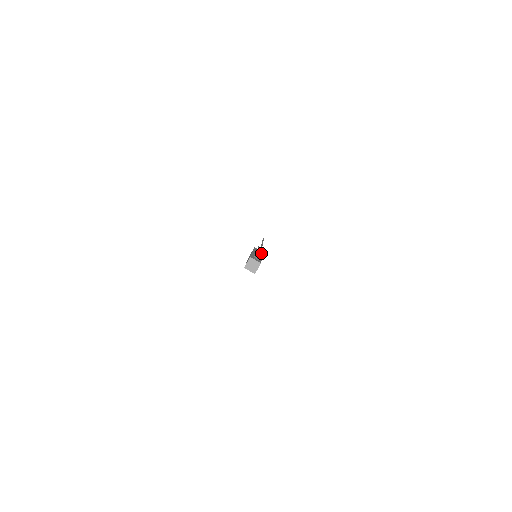
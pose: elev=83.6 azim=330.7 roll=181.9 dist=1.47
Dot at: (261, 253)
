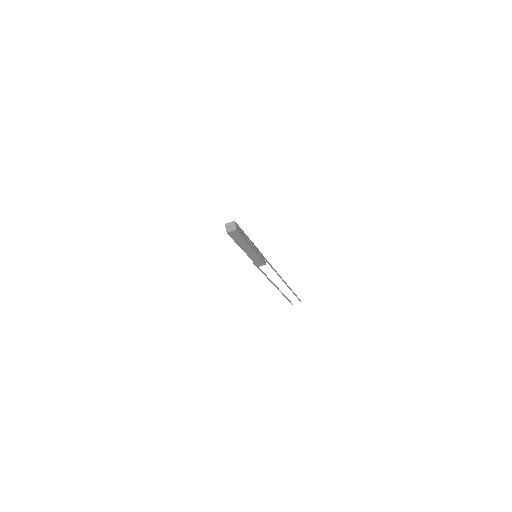
Dot at: (260, 256)
